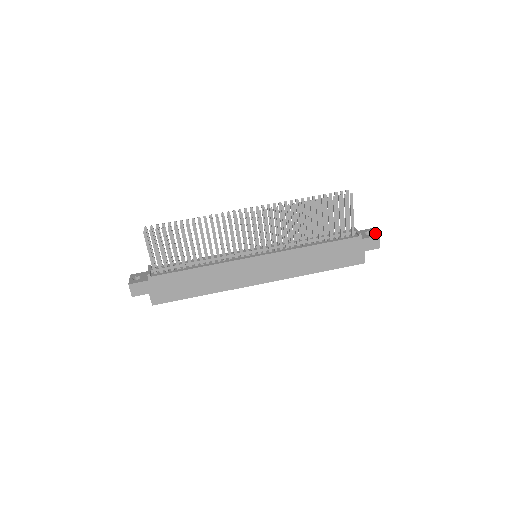
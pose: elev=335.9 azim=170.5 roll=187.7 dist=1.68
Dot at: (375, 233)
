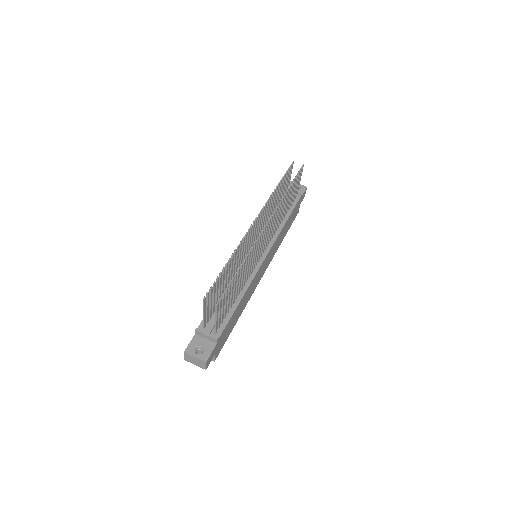
Dot at: (301, 186)
